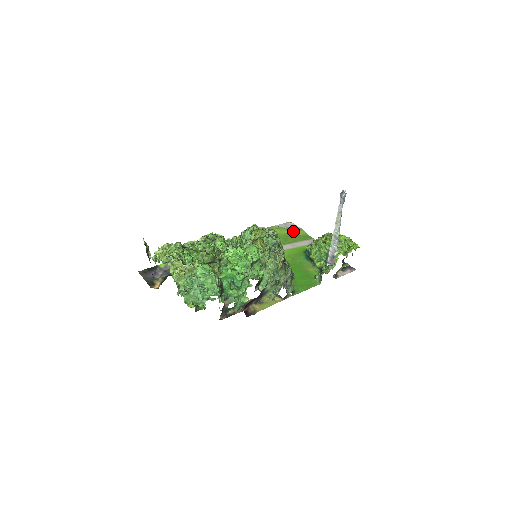
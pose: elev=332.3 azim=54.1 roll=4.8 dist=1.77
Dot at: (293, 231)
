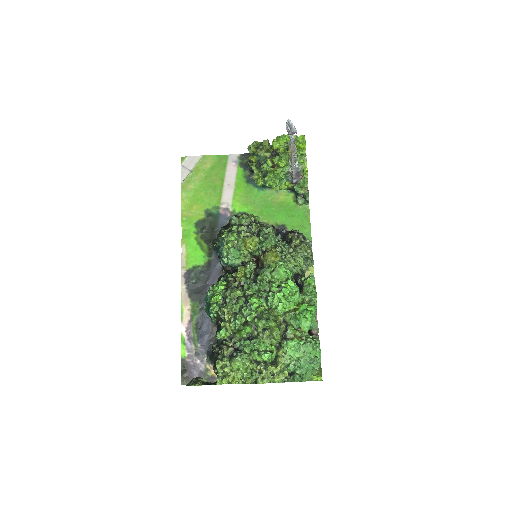
Dot at: (203, 168)
